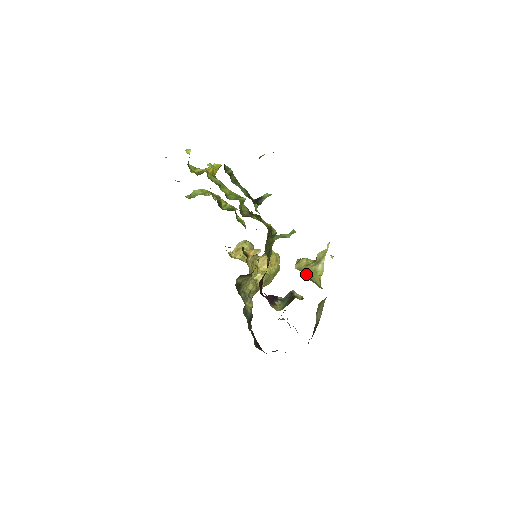
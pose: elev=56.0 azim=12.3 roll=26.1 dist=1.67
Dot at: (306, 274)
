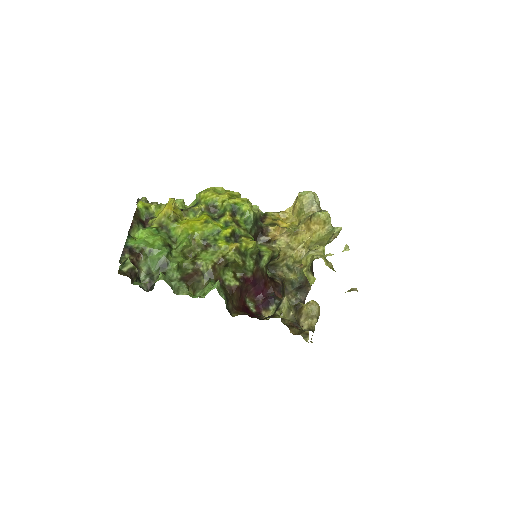
Dot at: occluded
